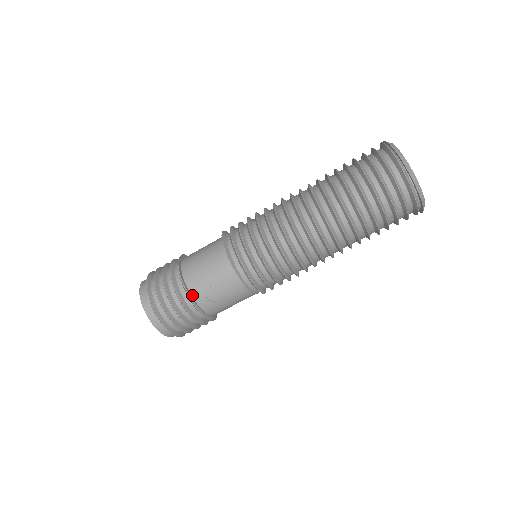
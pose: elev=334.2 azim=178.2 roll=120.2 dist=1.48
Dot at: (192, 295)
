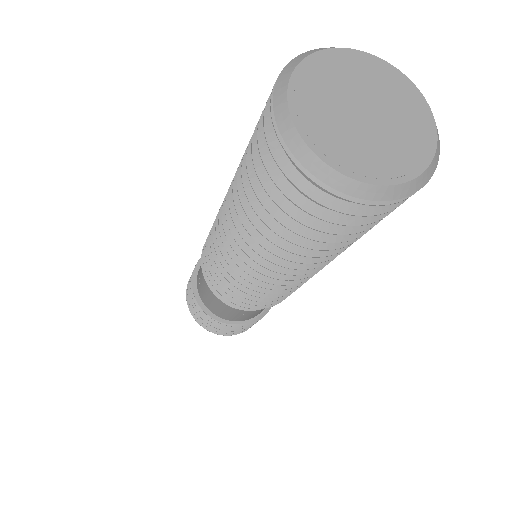
Dot at: (234, 321)
